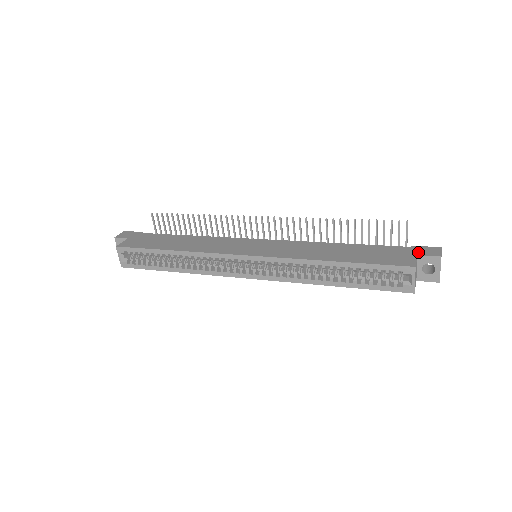
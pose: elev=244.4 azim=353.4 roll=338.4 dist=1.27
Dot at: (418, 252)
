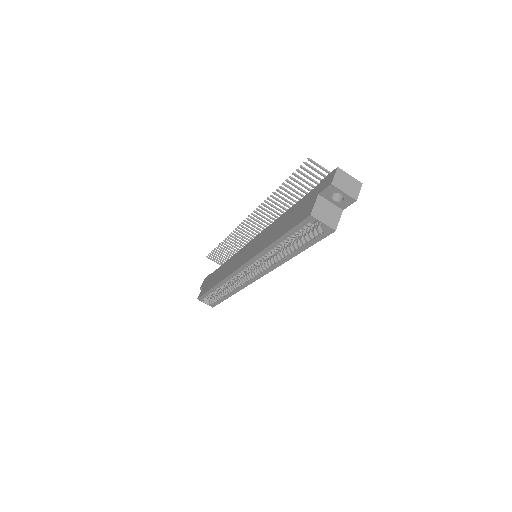
Dot at: (320, 189)
